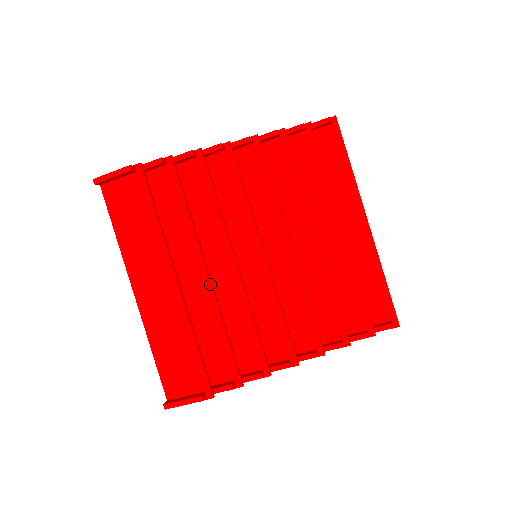
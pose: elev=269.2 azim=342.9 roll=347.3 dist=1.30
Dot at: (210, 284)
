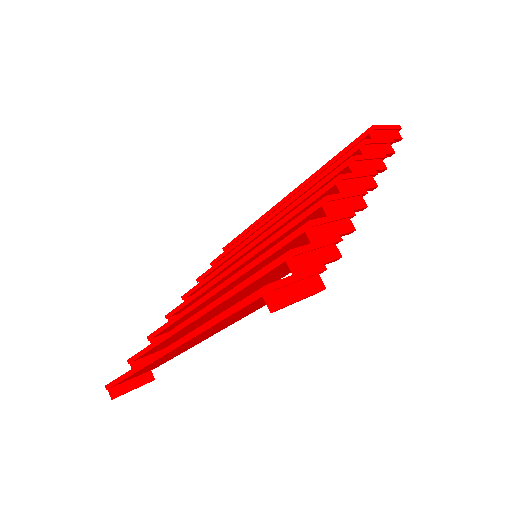
Dot at: occluded
